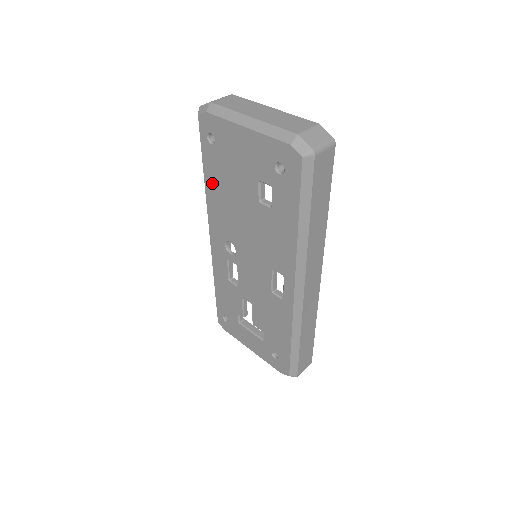
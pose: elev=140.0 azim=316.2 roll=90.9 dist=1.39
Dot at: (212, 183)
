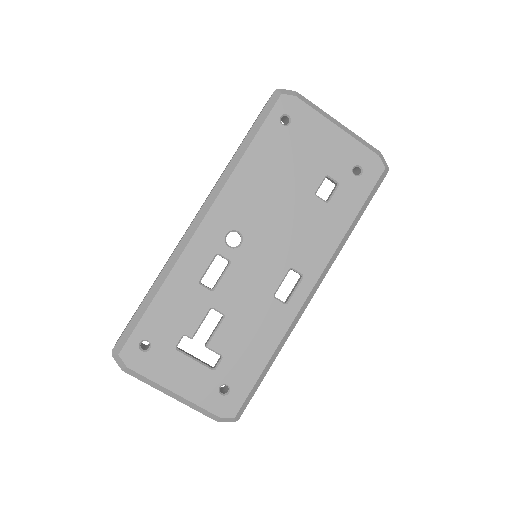
Dot at: (255, 161)
